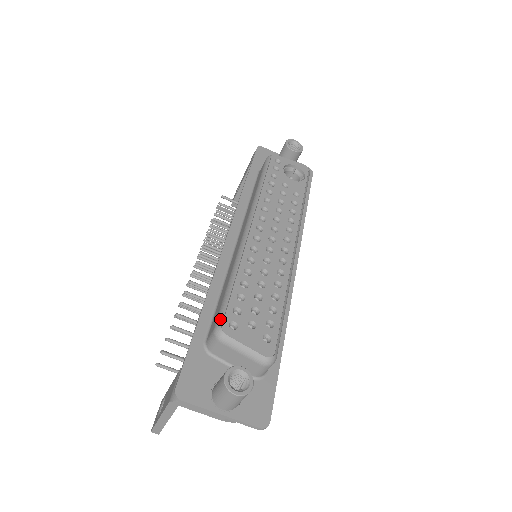
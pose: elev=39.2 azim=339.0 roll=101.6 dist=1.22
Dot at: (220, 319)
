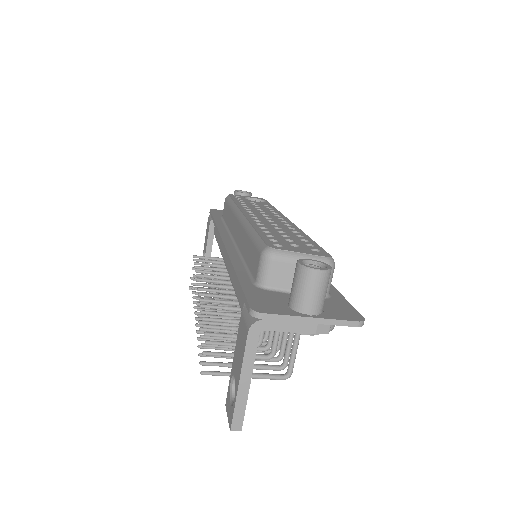
Dot at: (262, 245)
